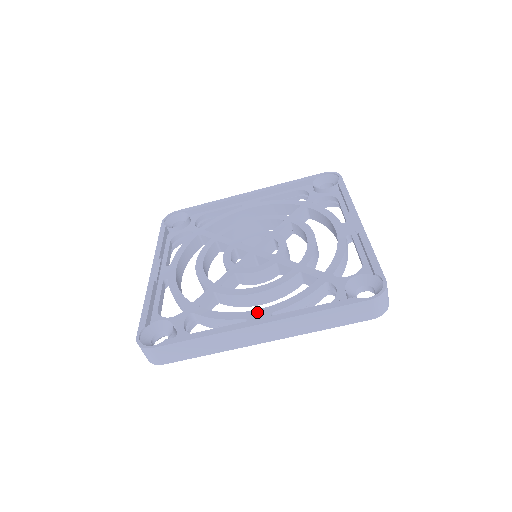
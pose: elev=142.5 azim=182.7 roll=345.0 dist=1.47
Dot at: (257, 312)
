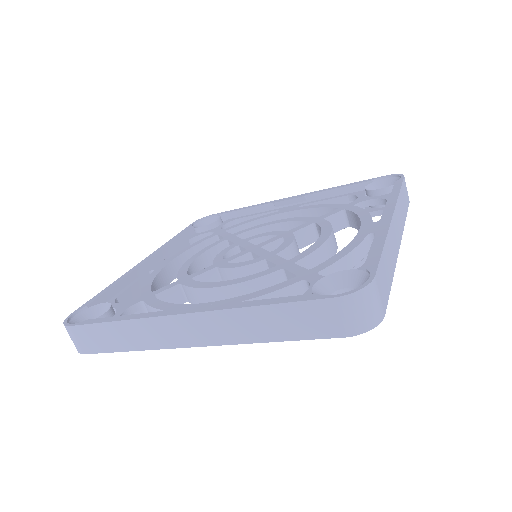
Dot at: (363, 229)
